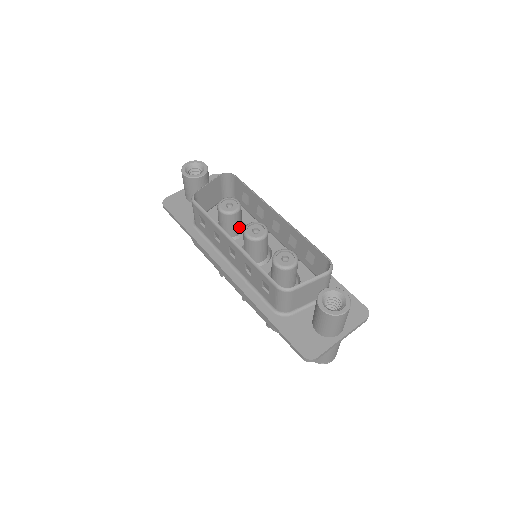
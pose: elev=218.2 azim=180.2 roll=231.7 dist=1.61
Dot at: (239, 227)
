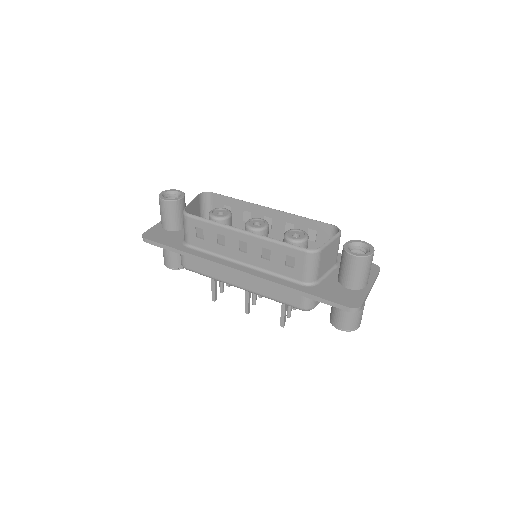
Dot at: occluded
